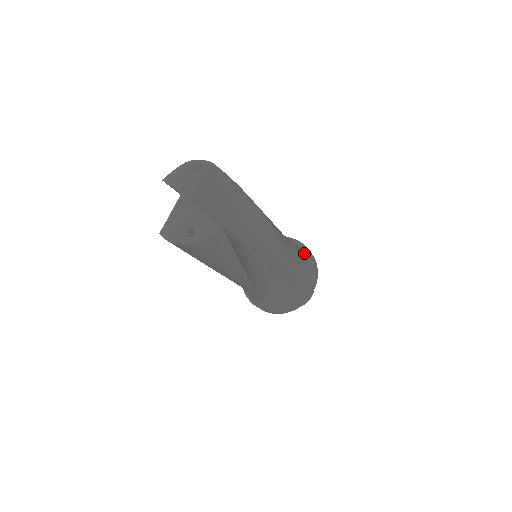
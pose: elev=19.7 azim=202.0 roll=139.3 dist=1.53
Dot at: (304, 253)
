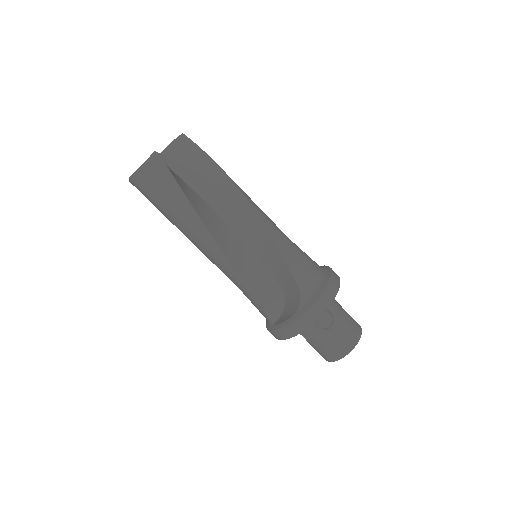
Dot at: (323, 270)
